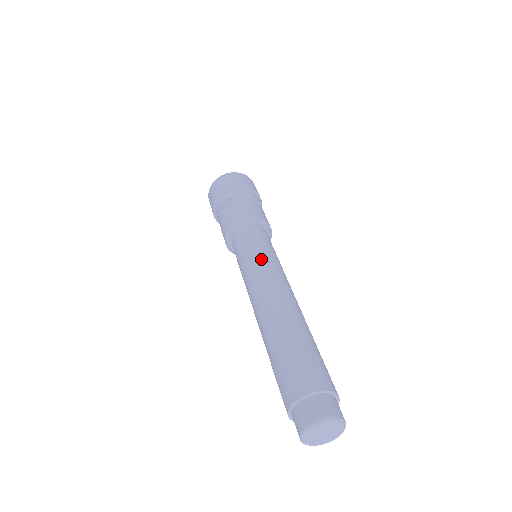
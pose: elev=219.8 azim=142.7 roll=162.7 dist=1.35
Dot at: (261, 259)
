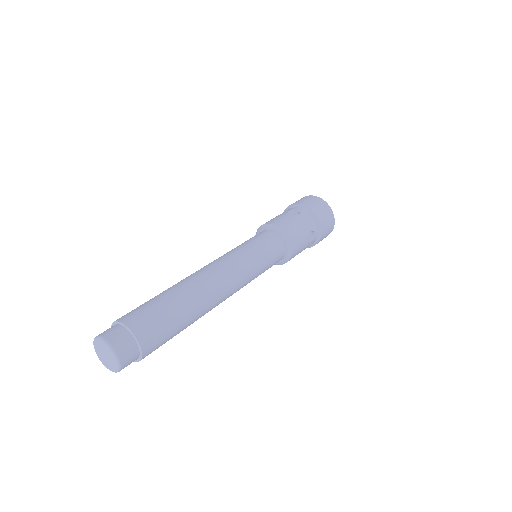
Dot at: (247, 256)
